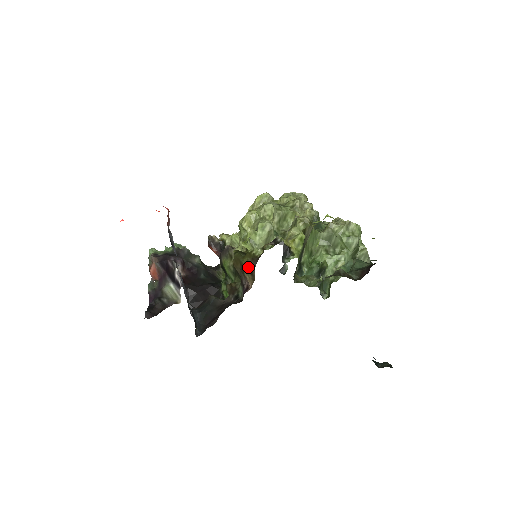
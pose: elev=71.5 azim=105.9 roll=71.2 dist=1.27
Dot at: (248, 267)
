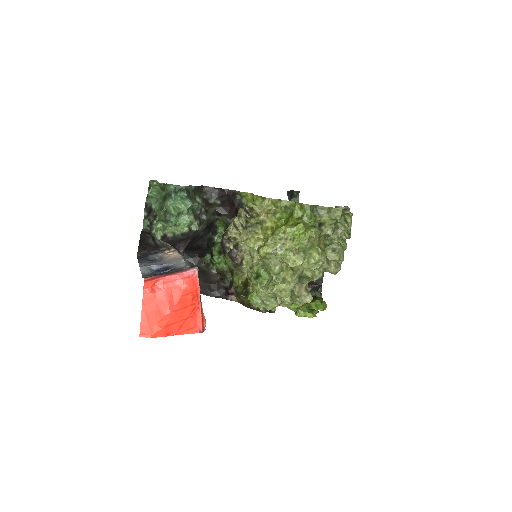
Dot at: (242, 300)
